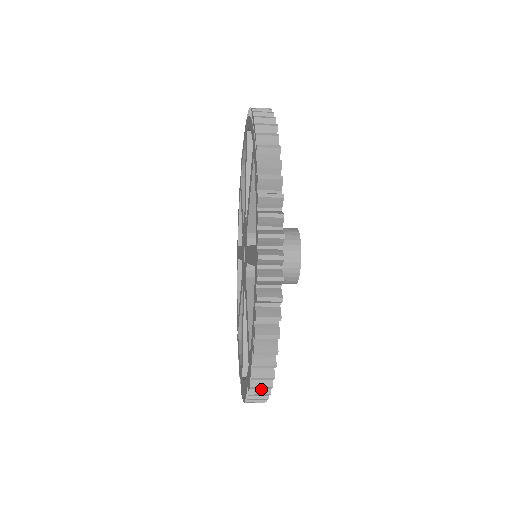
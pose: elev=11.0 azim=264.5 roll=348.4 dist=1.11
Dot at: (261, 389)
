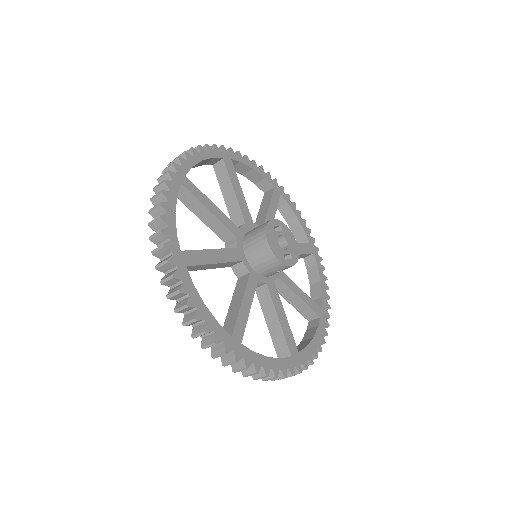
Dot at: (239, 365)
